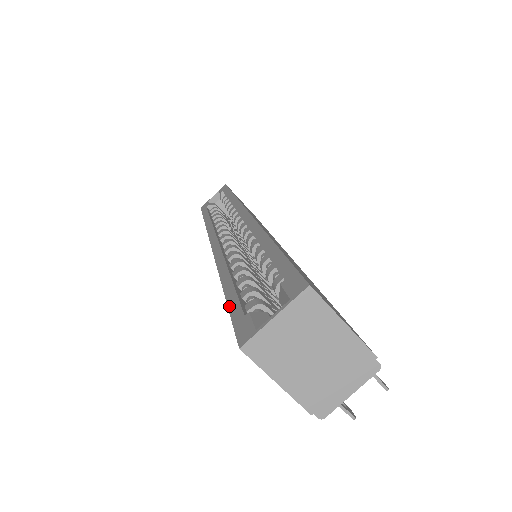
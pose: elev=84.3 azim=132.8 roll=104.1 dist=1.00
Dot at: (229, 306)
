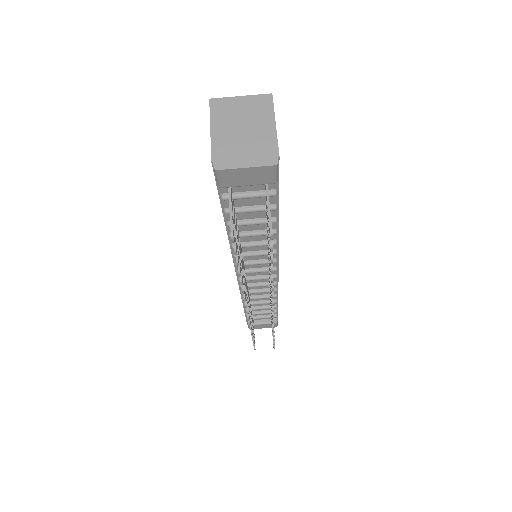
Dot at: occluded
